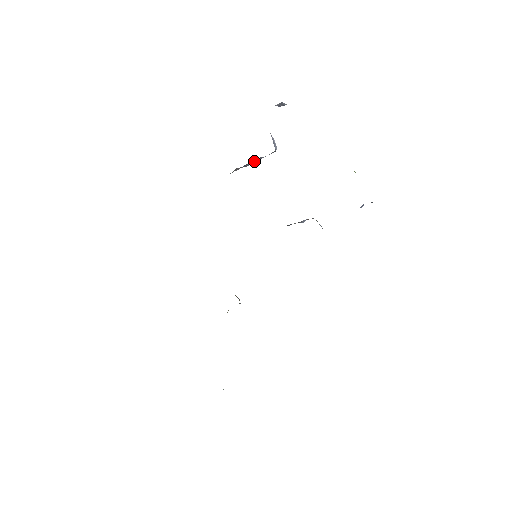
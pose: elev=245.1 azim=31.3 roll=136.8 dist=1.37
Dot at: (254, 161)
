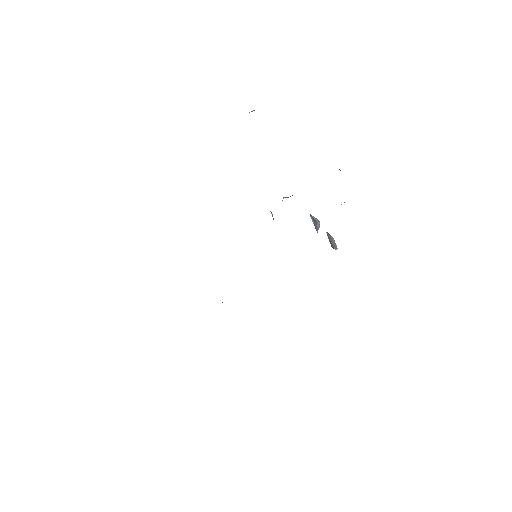
Dot at: occluded
